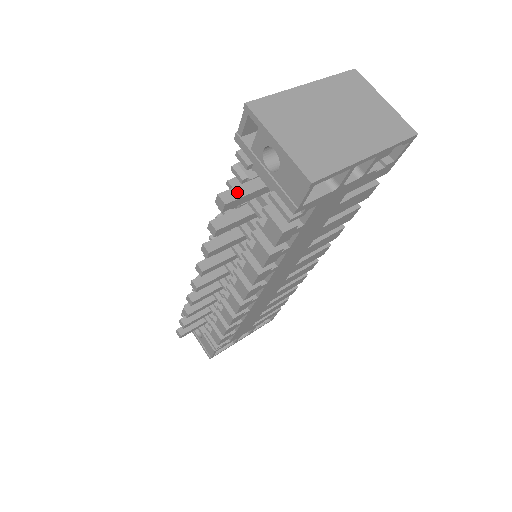
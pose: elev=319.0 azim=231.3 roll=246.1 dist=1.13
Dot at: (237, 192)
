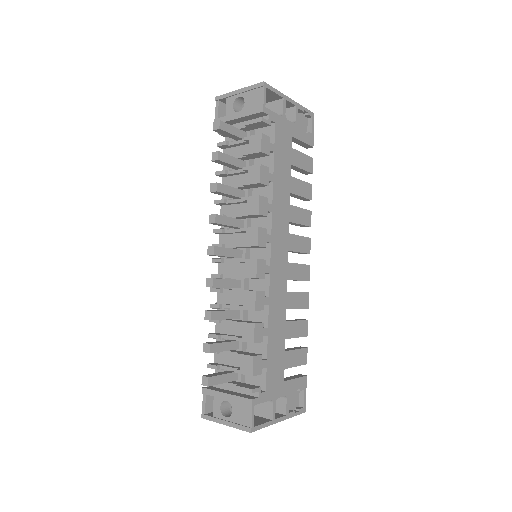
Dot at: (225, 125)
